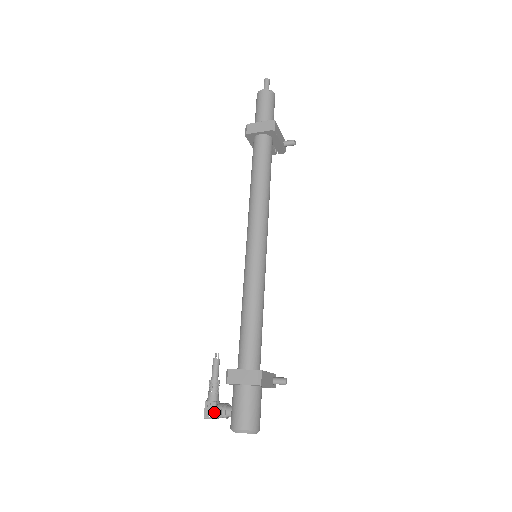
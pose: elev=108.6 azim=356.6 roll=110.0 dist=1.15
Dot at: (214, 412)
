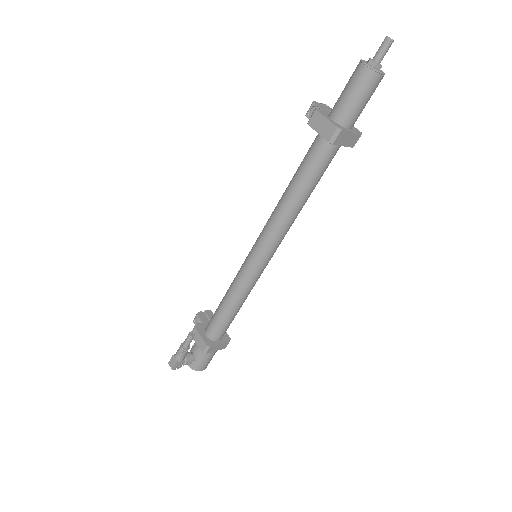
Dot at: occluded
